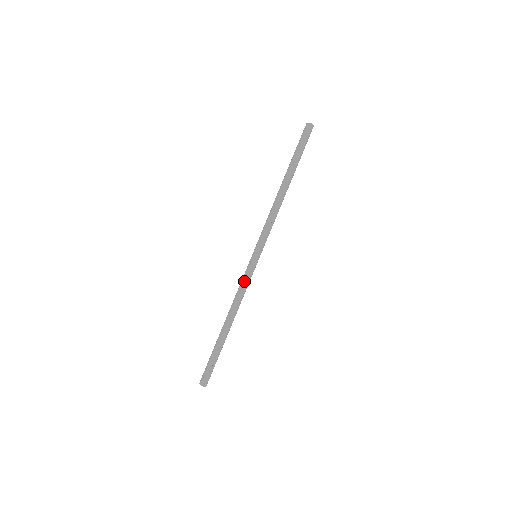
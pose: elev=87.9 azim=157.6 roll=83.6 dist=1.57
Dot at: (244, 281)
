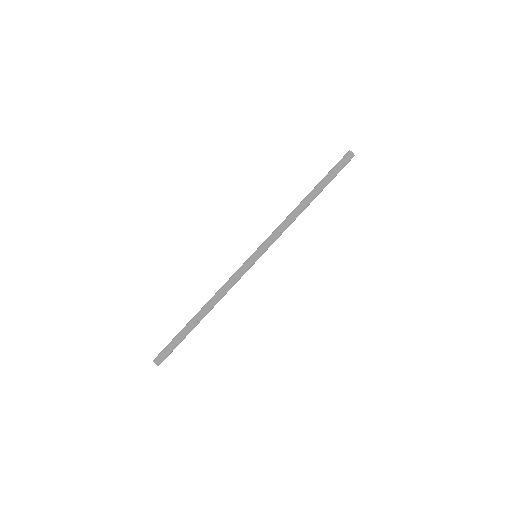
Dot at: (236, 276)
